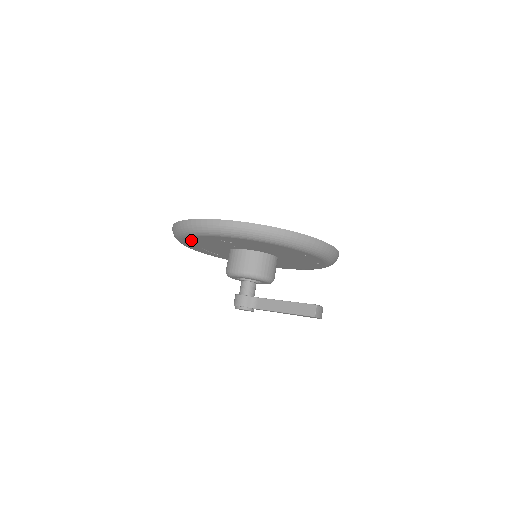
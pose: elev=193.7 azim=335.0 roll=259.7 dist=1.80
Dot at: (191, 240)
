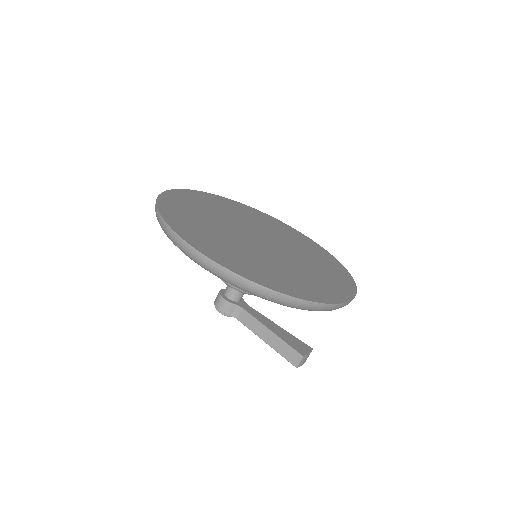
Dot at: occluded
